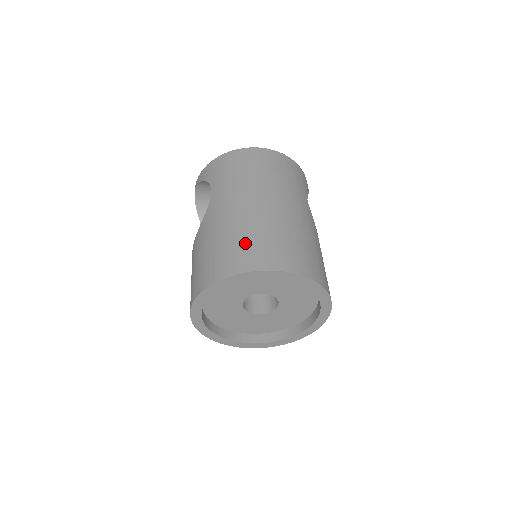
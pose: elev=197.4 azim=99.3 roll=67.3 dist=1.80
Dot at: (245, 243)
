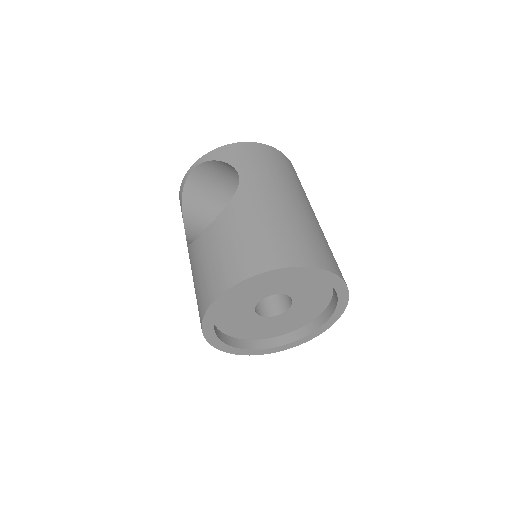
Dot at: (299, 237)
